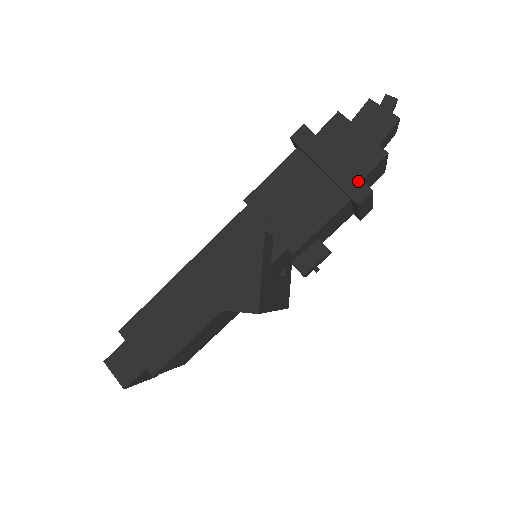
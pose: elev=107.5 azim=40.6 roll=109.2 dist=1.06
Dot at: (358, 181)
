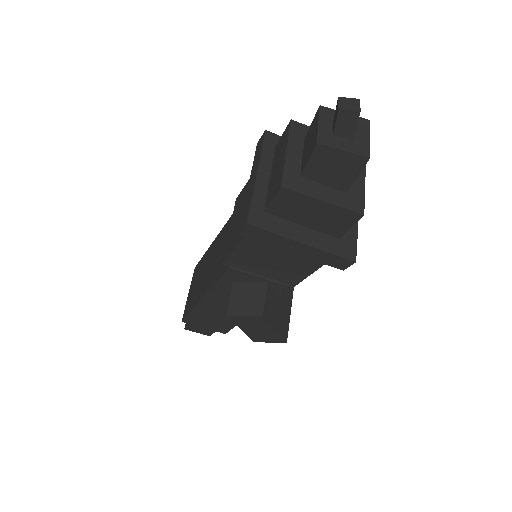
Dot at: (336, 258)
